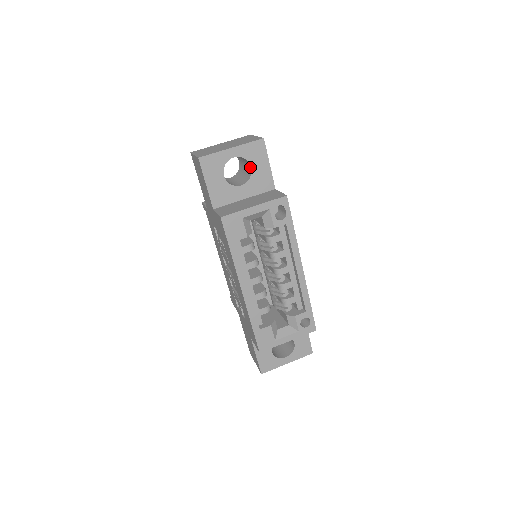
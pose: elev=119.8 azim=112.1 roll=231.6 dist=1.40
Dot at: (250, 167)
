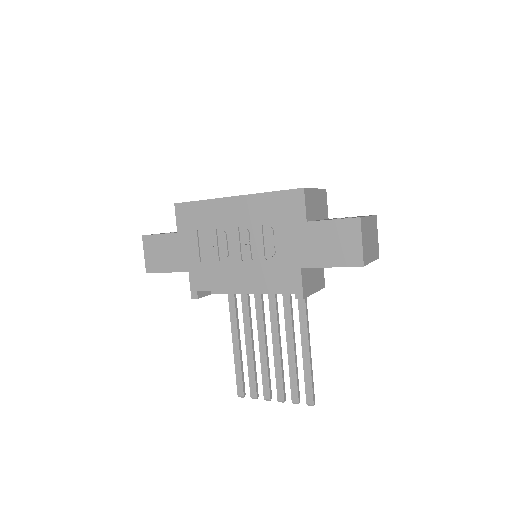
Dot at: occluded
